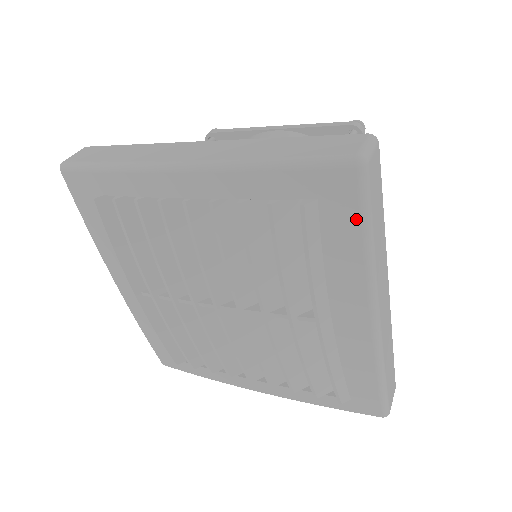
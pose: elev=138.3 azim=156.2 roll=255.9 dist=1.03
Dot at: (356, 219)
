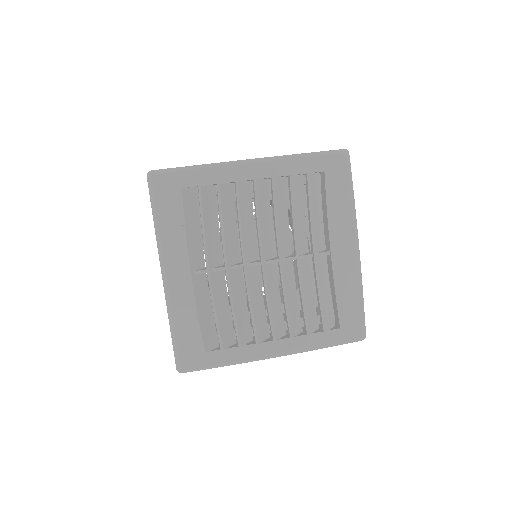
Dot at: (348, 180)
